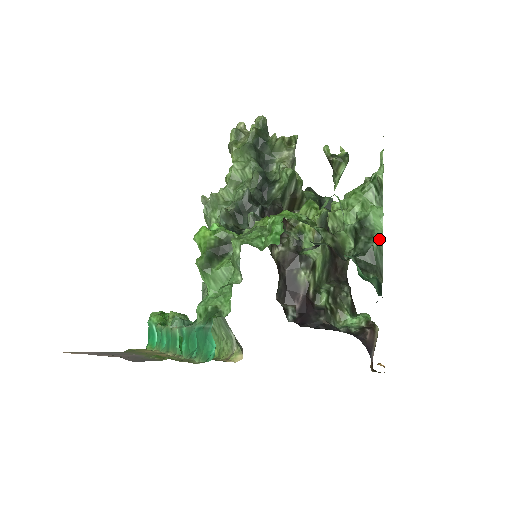
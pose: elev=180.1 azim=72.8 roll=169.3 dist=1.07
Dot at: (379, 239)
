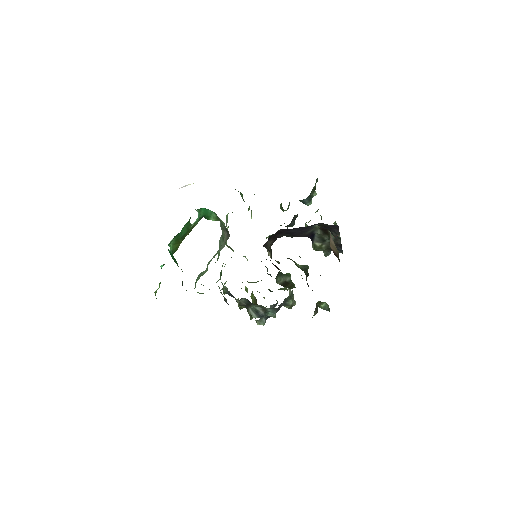
Dot at: occluded
